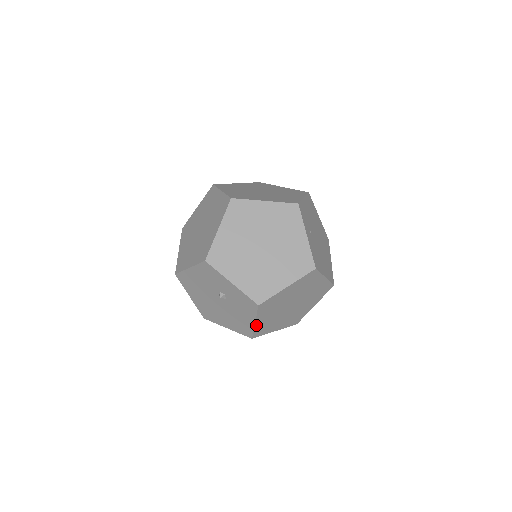
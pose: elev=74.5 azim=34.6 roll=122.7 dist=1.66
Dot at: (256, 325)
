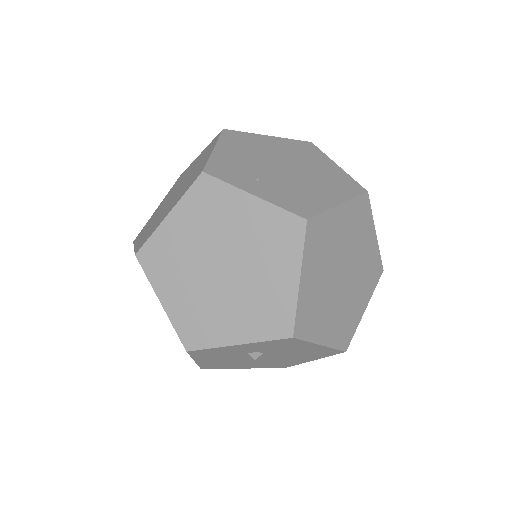
Dot at: (328, 343)
